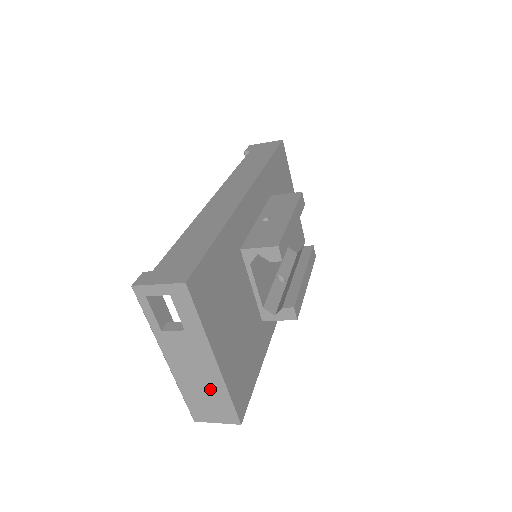
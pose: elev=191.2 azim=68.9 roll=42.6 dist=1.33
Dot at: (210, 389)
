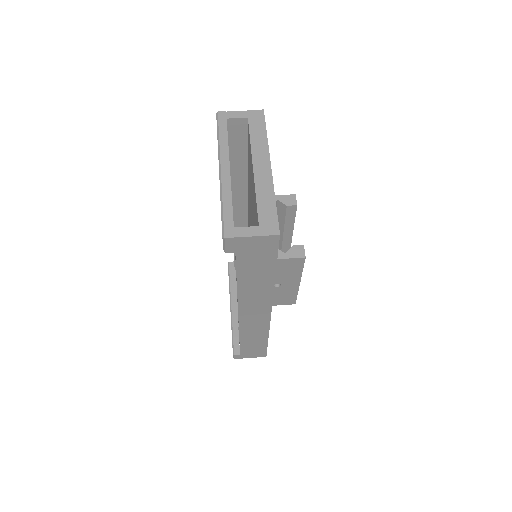
Dot at: occluded
